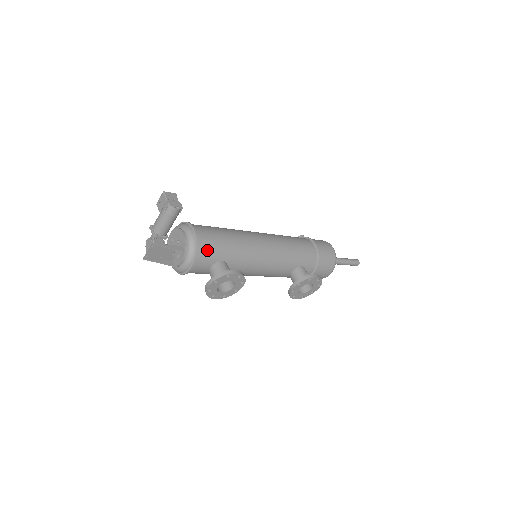
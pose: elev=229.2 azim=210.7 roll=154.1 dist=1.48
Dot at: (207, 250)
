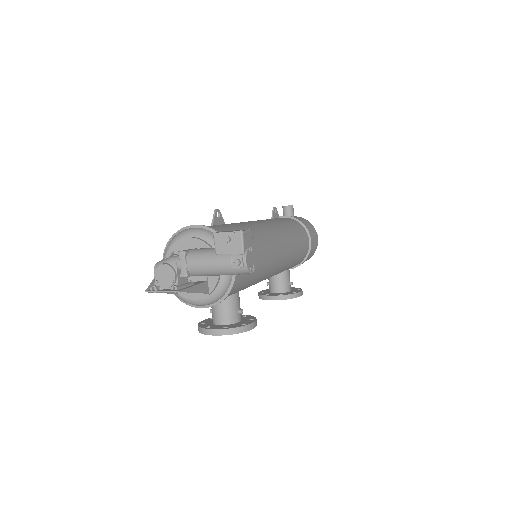
Dot at: (234, 289)
